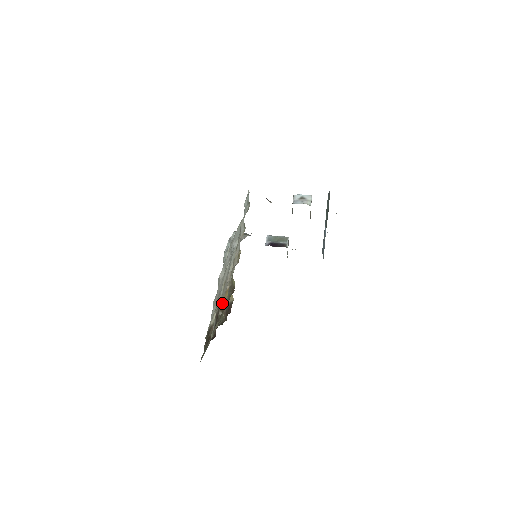
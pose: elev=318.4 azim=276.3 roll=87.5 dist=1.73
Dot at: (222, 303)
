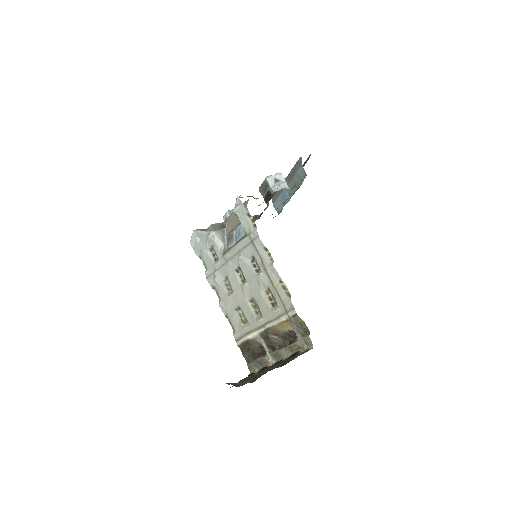
Dot at: (275, 330)
